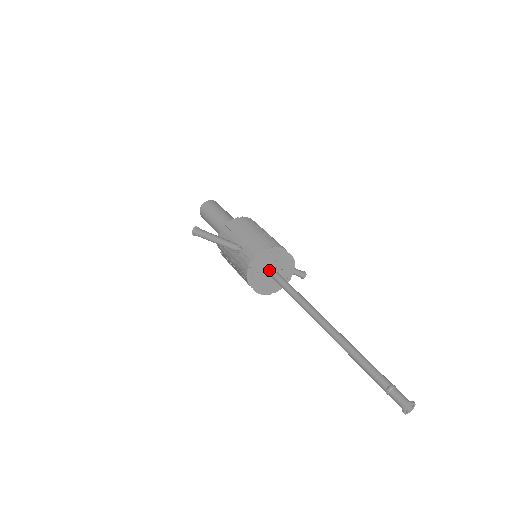
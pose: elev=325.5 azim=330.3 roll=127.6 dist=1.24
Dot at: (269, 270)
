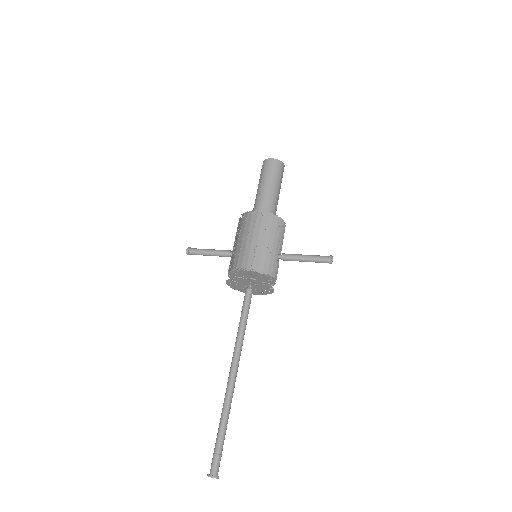
Dot at: (244, 285)
